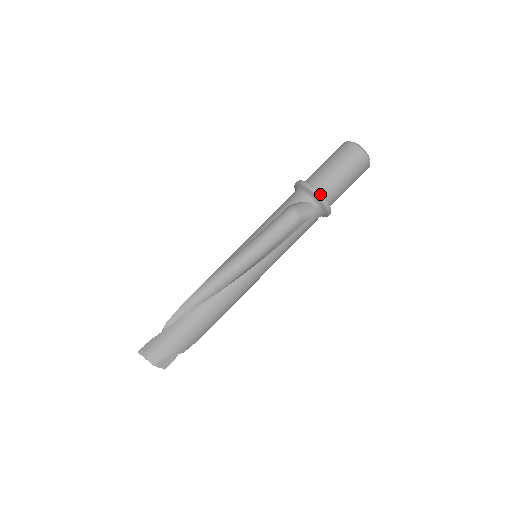
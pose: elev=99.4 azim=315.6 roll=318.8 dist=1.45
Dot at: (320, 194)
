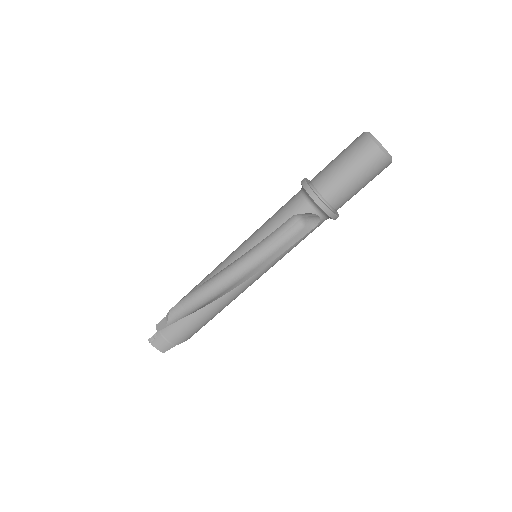
Dot at: (328, 209)
